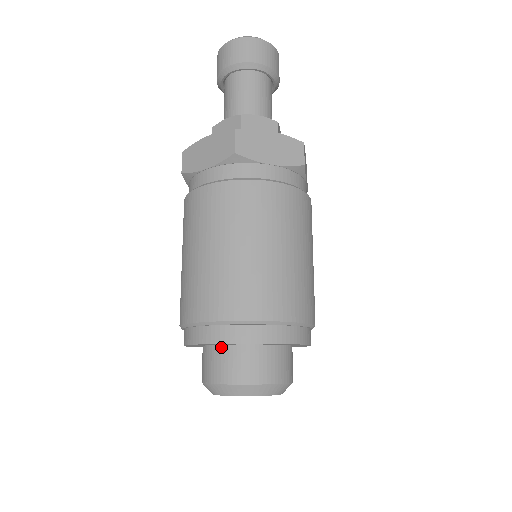
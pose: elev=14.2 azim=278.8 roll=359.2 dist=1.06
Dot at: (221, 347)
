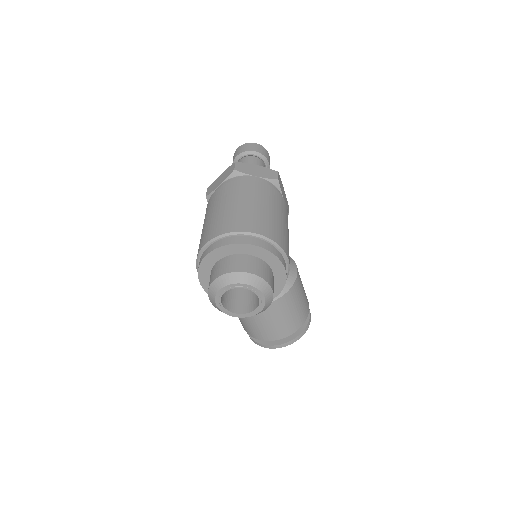
Dot at: (221, 260)
